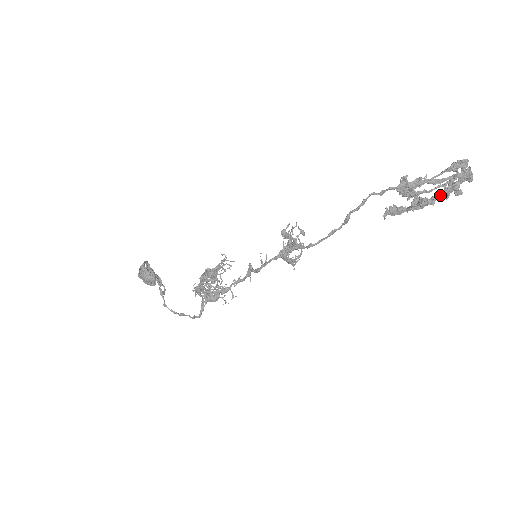
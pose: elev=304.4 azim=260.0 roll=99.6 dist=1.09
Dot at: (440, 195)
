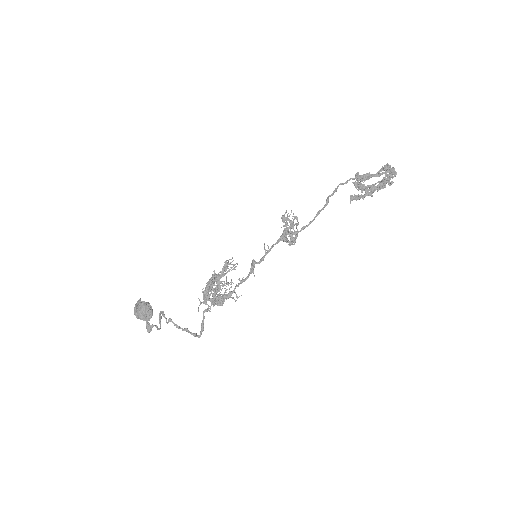
Dot at: (381, 184)
